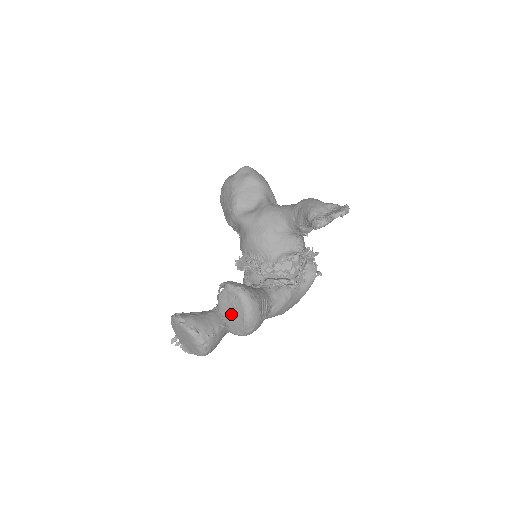
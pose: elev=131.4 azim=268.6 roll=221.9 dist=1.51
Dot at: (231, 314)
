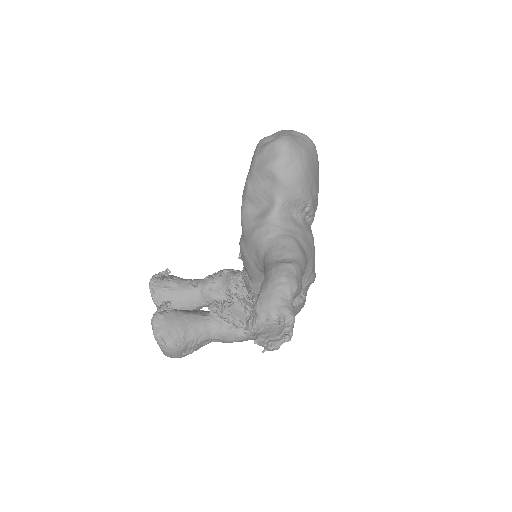
Dot at: occluded
